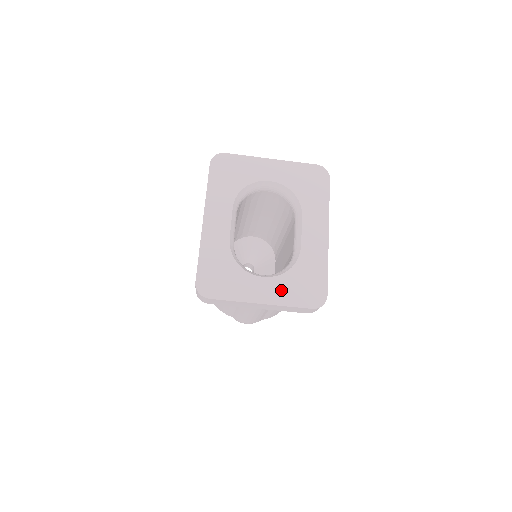
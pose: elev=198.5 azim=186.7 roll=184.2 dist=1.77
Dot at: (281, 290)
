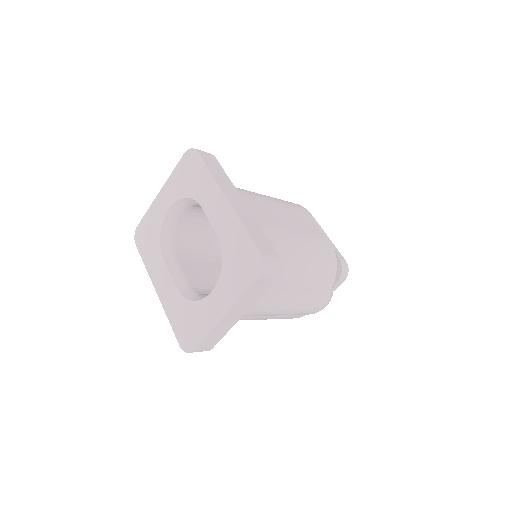
Dot at: (228, 289)
